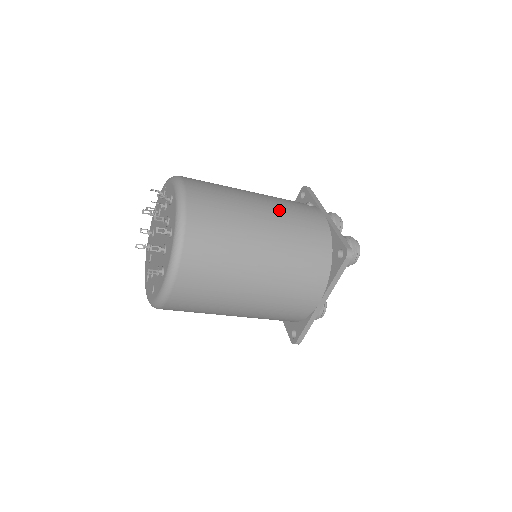
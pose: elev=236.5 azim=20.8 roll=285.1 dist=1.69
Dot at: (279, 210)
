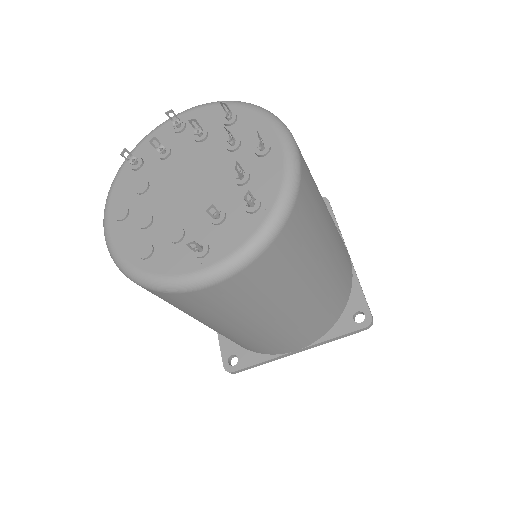
Dot at: (337, 234)
